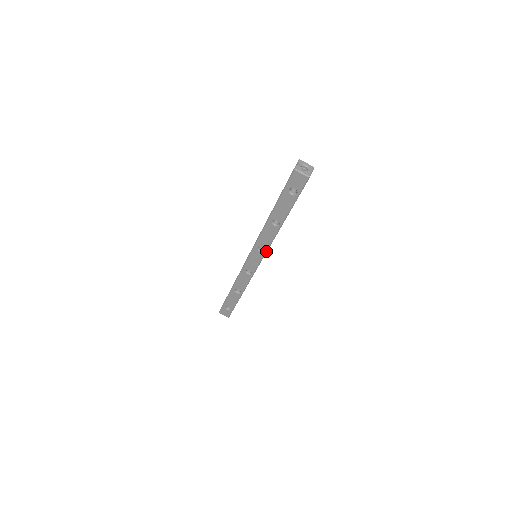
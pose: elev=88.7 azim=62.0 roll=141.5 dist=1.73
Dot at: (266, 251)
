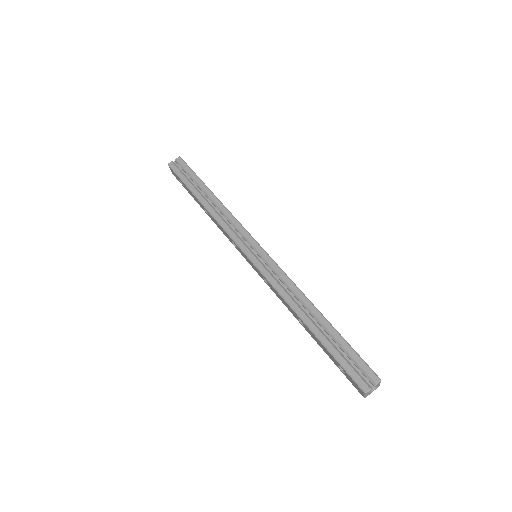
Dot at: (268, 285)
